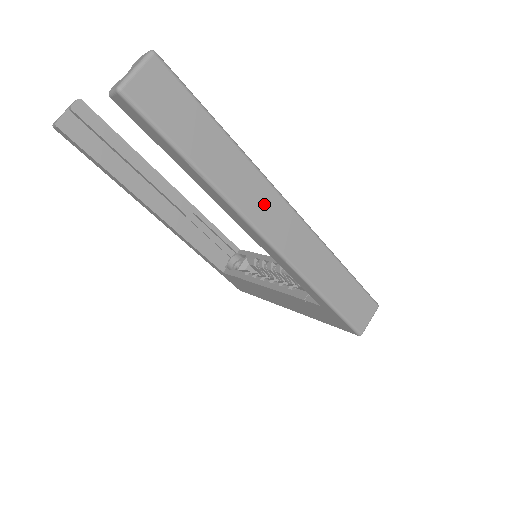
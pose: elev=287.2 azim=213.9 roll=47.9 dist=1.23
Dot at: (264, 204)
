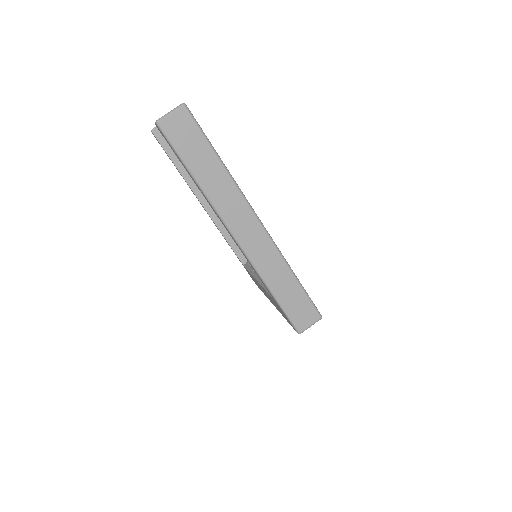
Dot at: (238, 214)
